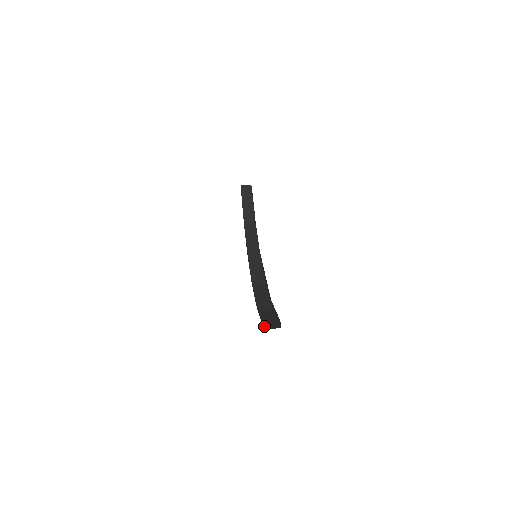
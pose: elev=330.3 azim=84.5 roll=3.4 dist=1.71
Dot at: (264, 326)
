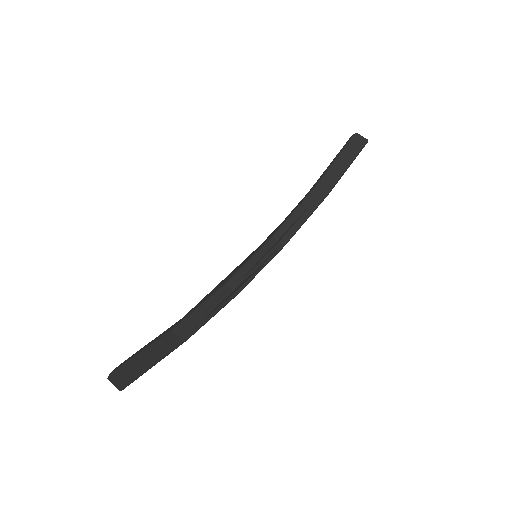
Dot at: (116, 371)
